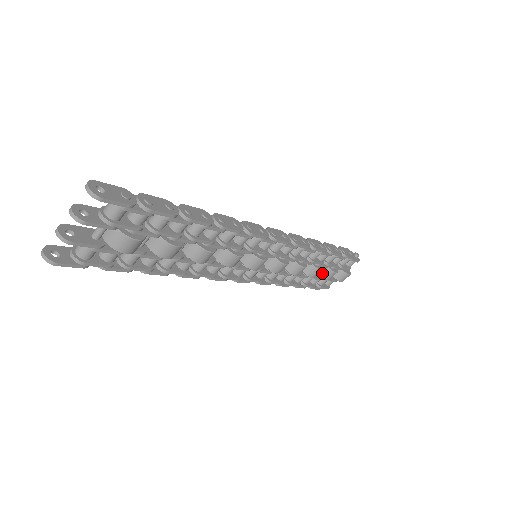
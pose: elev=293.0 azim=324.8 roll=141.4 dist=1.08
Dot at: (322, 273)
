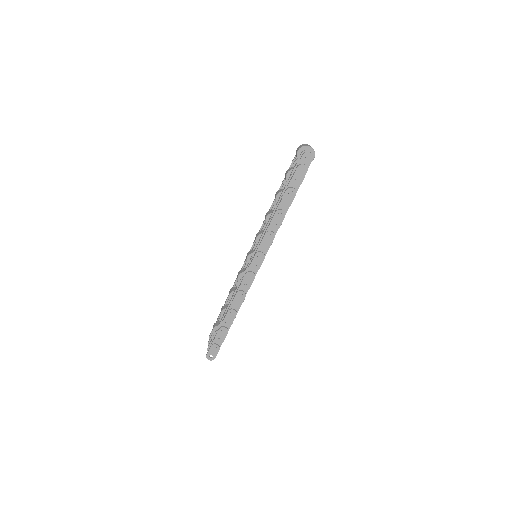
Dot at: occluded
